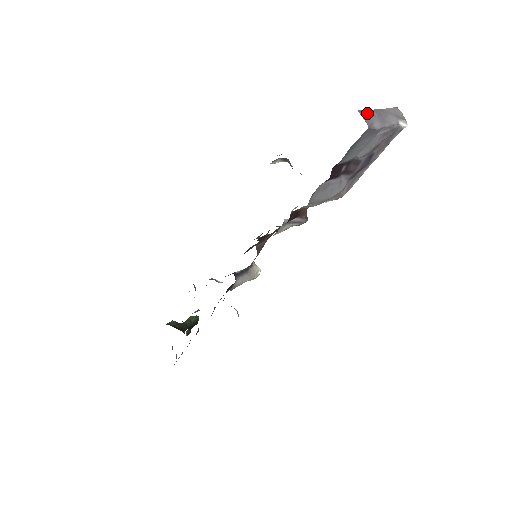
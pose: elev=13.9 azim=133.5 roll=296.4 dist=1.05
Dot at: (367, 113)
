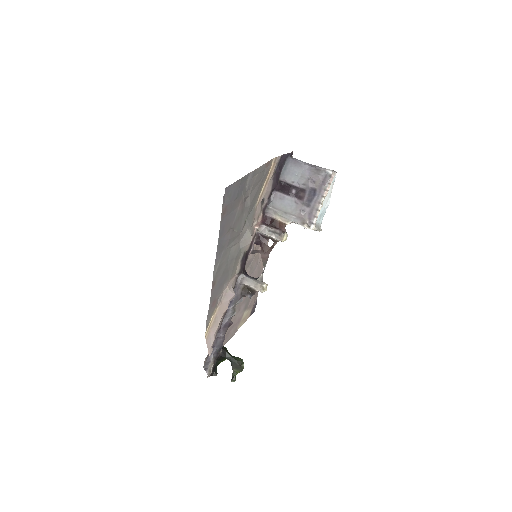
Dot at: (300, 160)
